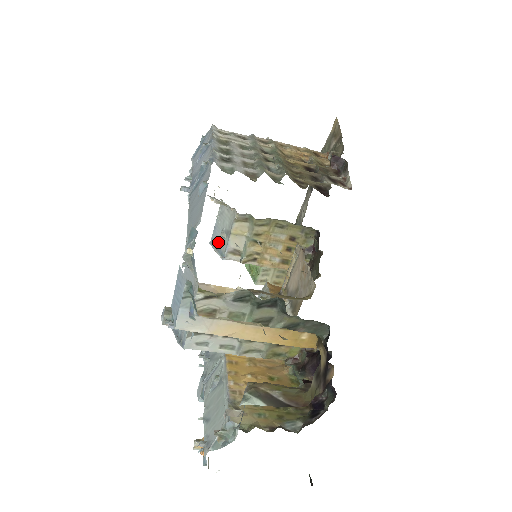
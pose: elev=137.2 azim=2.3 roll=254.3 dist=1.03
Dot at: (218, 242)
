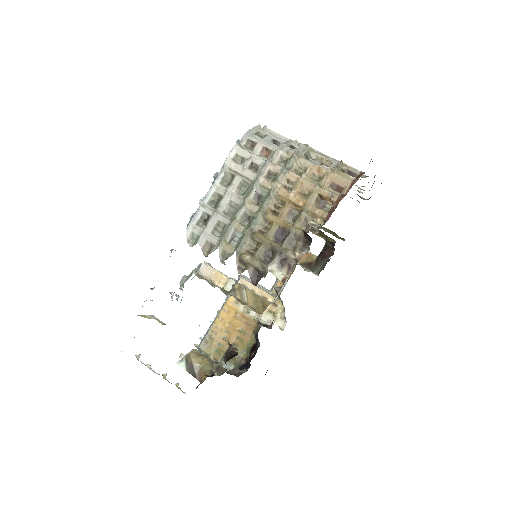
Dot at: occluded
